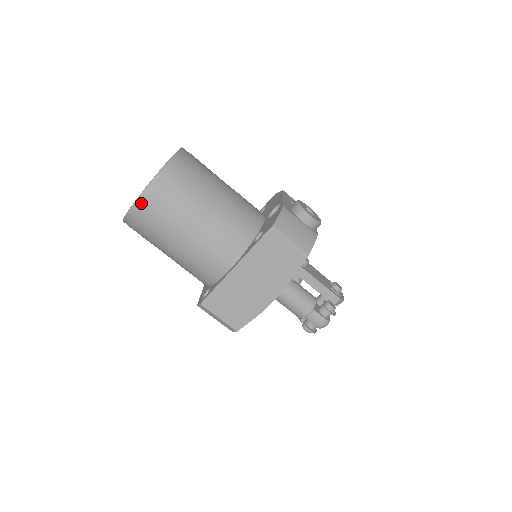
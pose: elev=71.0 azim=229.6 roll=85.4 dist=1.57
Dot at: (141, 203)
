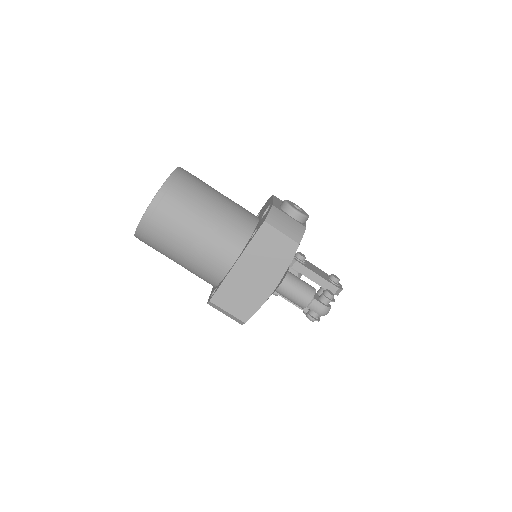
Dot at: (148, 216)
